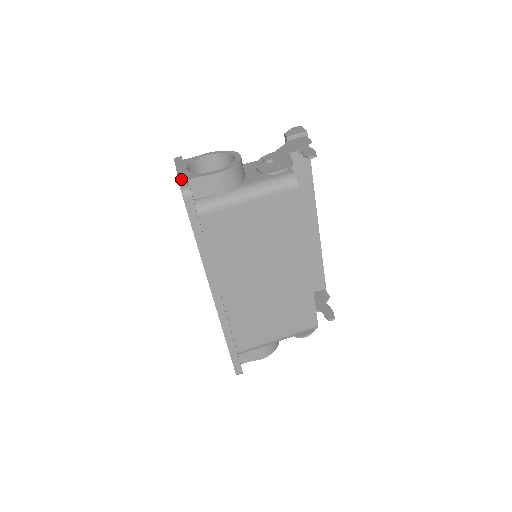
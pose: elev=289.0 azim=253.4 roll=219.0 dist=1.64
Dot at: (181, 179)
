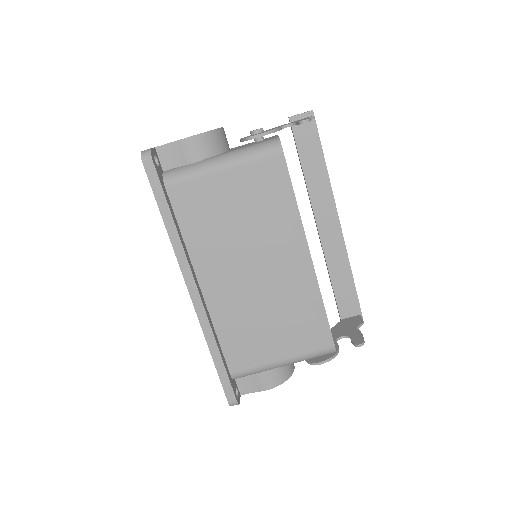
Dot at: occluded
